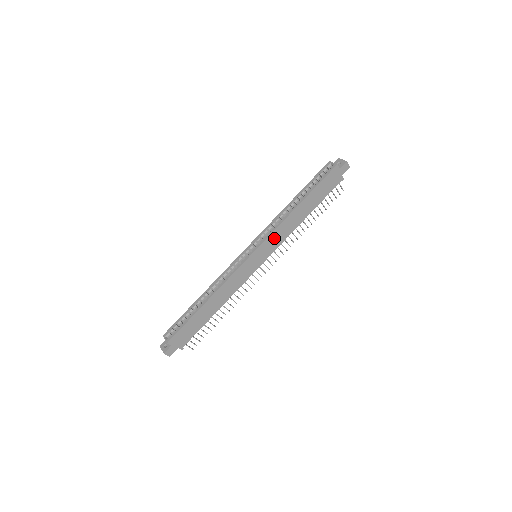
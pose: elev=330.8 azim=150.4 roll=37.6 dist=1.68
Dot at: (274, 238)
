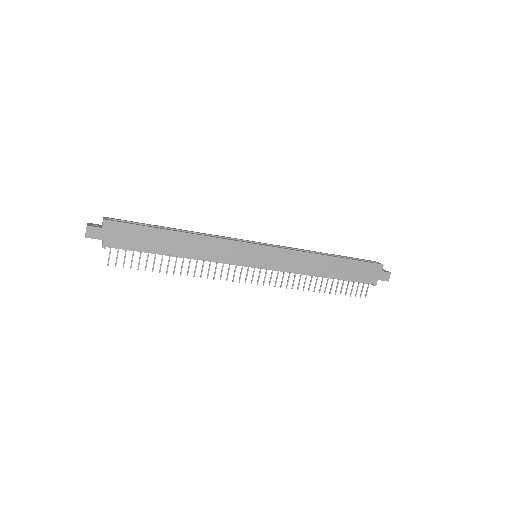
Dot at: (287, 257)
